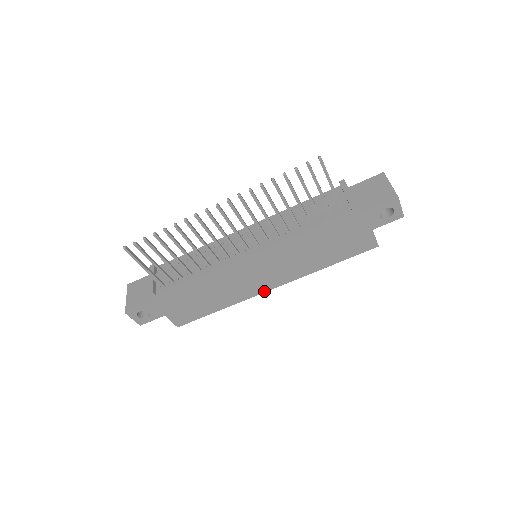
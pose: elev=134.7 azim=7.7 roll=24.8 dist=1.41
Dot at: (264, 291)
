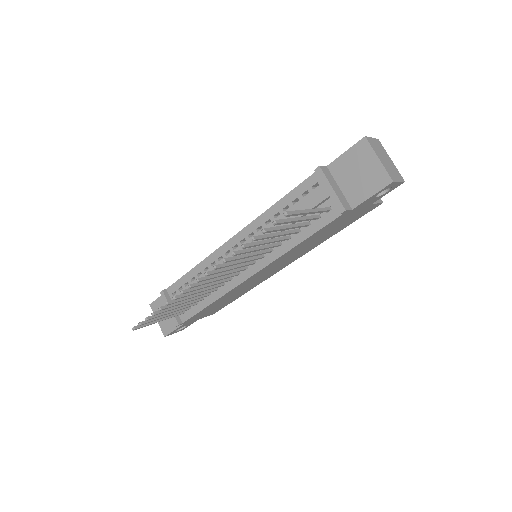
Dot at: (278, 271)
